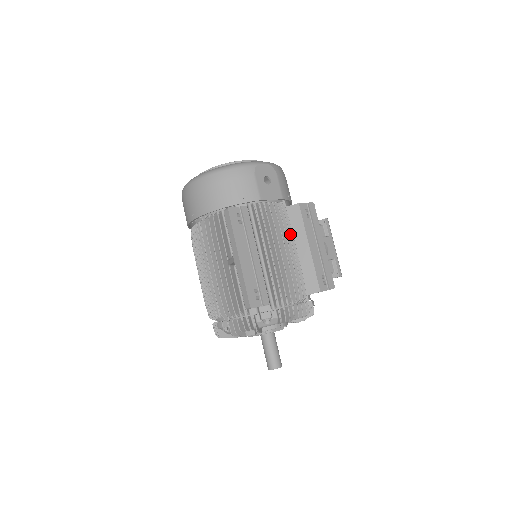
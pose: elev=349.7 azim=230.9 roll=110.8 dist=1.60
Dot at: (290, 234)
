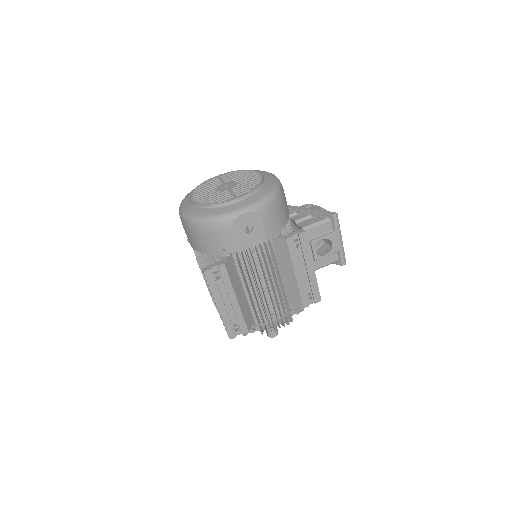
Dot at: (276, 265)
